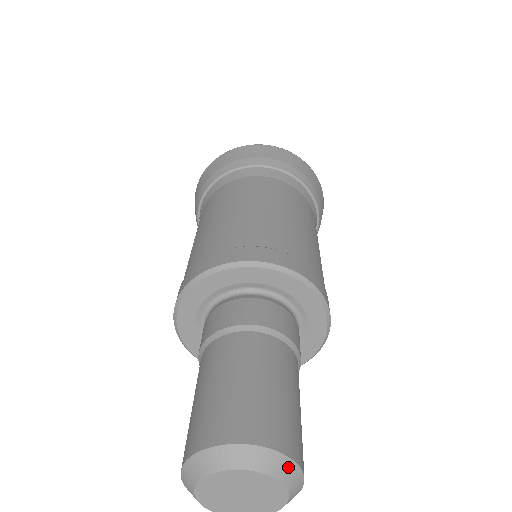
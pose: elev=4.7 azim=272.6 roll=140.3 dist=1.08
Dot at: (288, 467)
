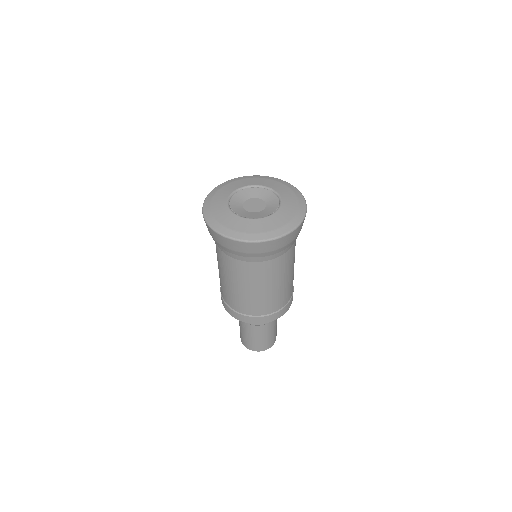
Dot at: (268, 348)
